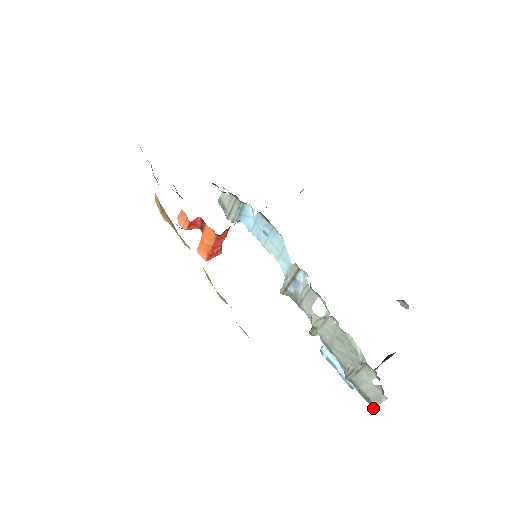
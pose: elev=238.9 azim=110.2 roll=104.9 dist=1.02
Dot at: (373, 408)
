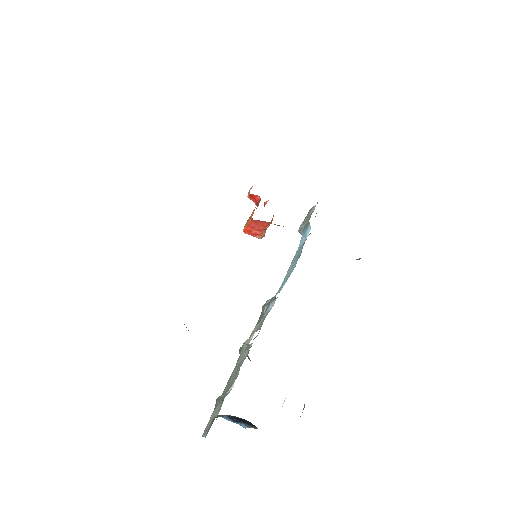
Dot at: occluded
